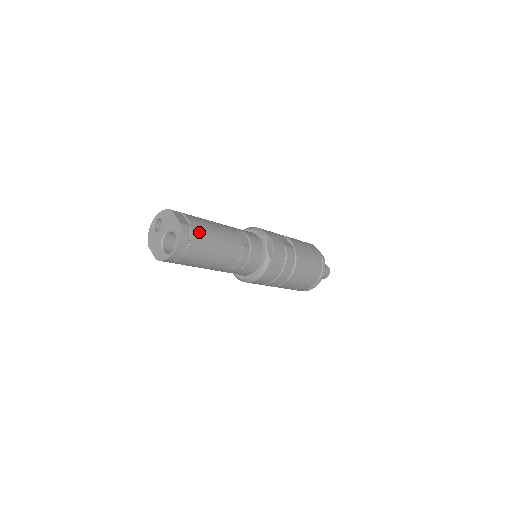
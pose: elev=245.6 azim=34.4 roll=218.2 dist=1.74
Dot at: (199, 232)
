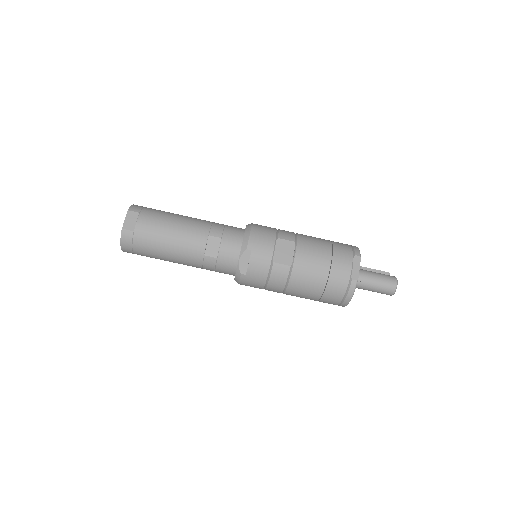
Dot at: (144, 238)
